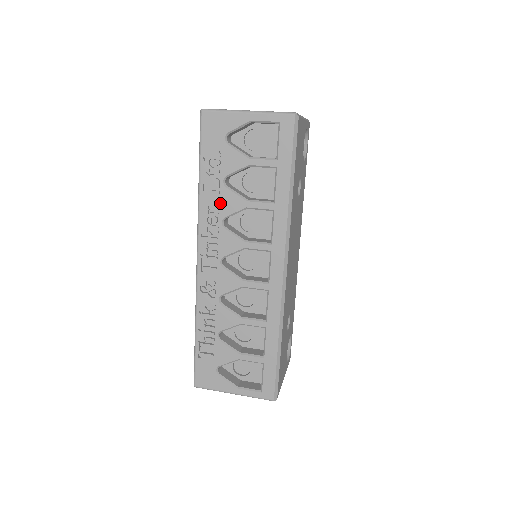
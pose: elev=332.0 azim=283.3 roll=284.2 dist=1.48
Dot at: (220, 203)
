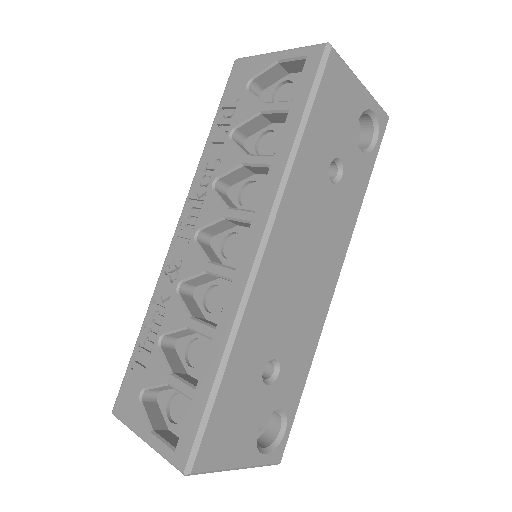
Dot at: (219, 160)
